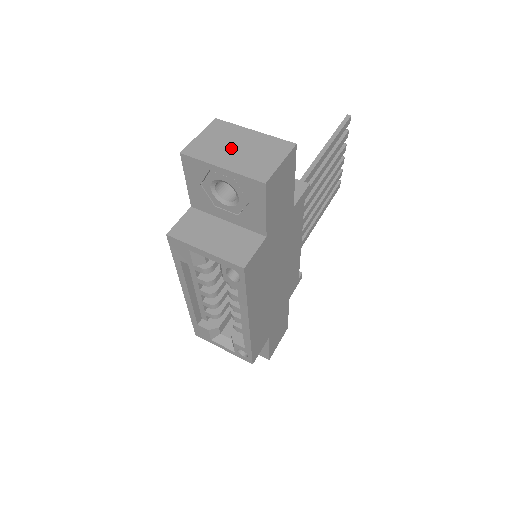
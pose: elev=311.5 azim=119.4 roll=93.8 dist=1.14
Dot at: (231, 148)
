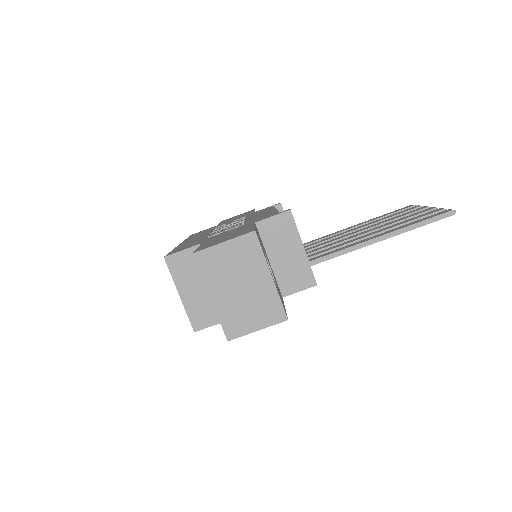
Dot at: (236, 282)
